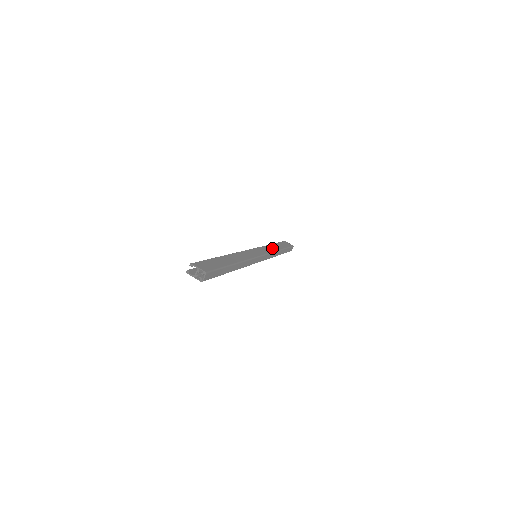
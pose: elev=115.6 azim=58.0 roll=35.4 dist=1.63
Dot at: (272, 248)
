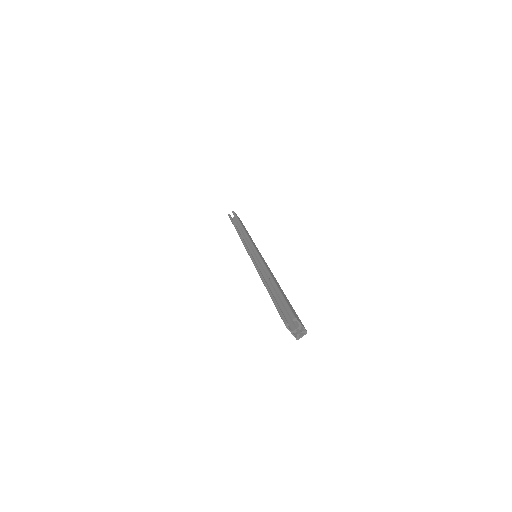
Dot at: occluded
